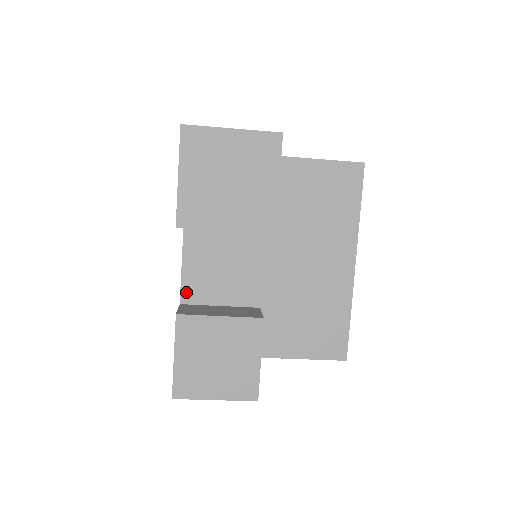
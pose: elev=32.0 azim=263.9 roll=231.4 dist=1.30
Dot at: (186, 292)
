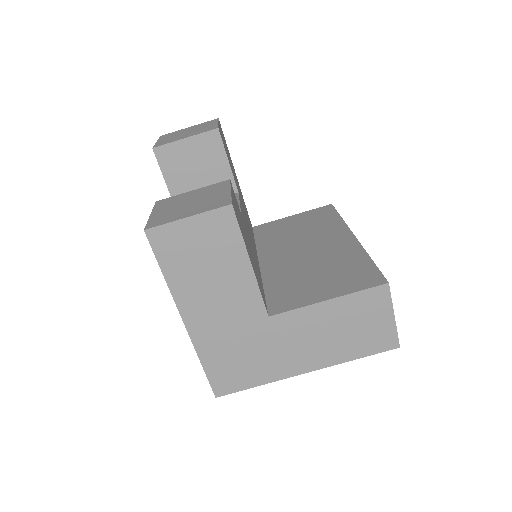
Dot at: occluded
